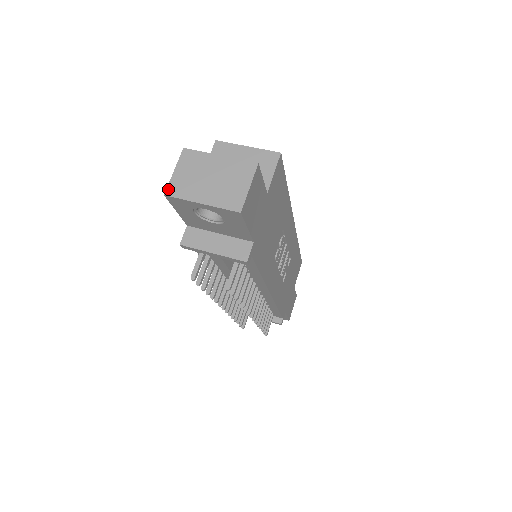
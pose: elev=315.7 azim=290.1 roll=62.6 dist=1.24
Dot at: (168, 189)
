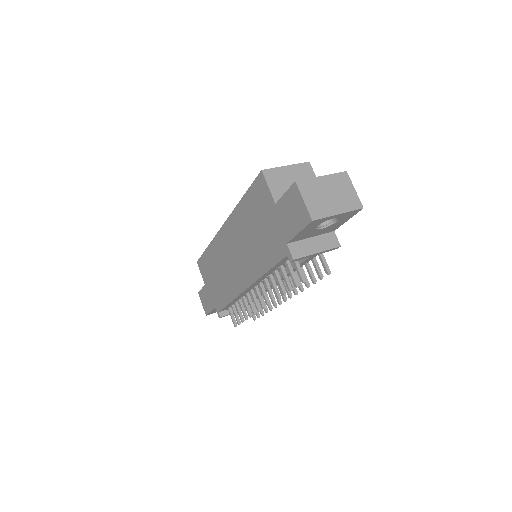
Dot at: (311, 215)
